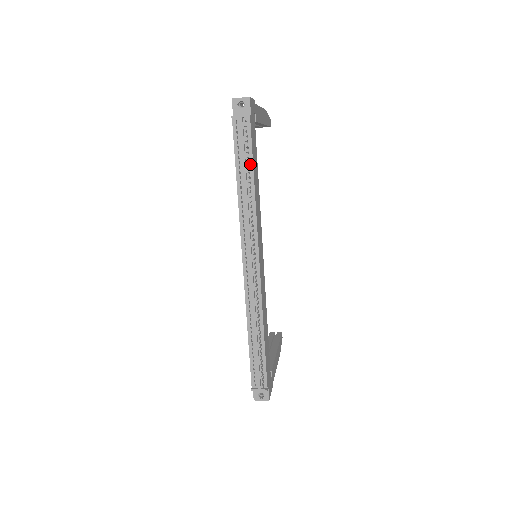
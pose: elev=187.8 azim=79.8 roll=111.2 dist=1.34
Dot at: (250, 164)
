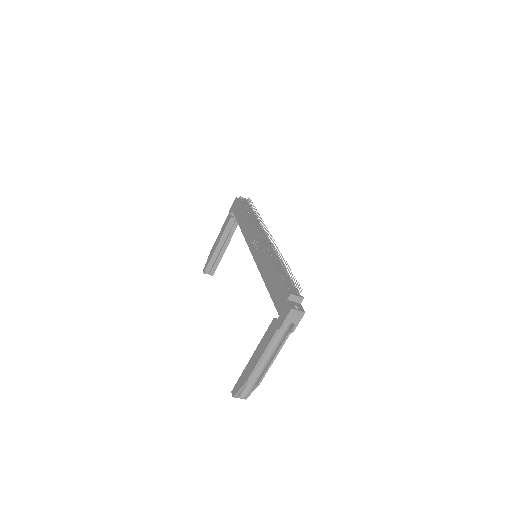
Dot at: (253, 212)
